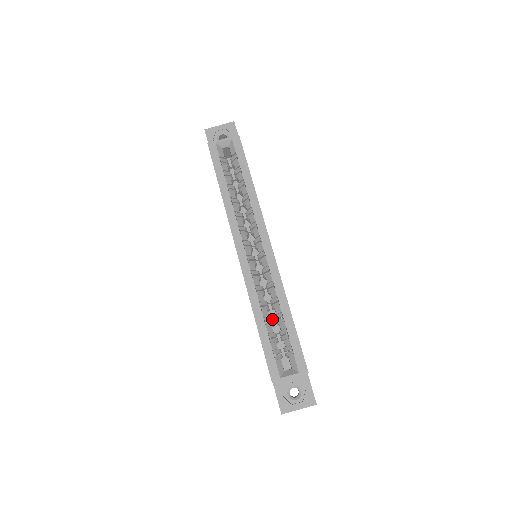
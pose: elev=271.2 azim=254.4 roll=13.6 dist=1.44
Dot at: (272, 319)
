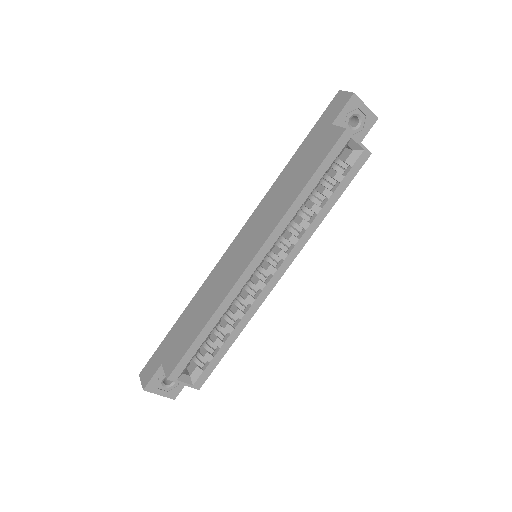
Dot at: occluded
